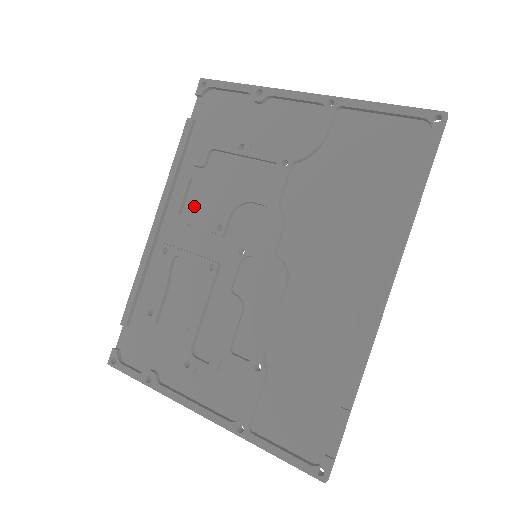
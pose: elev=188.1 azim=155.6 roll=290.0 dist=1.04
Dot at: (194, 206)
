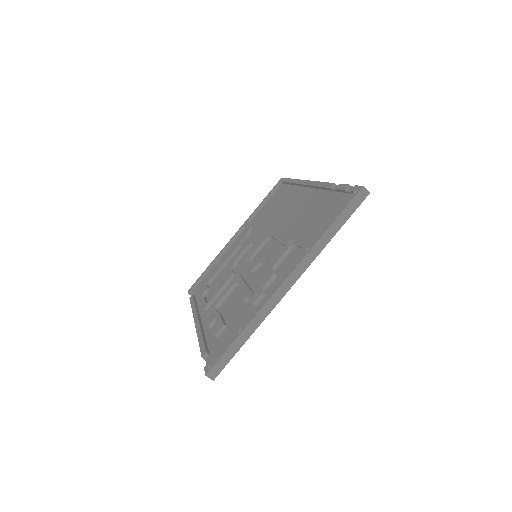
Dot at: occluded
